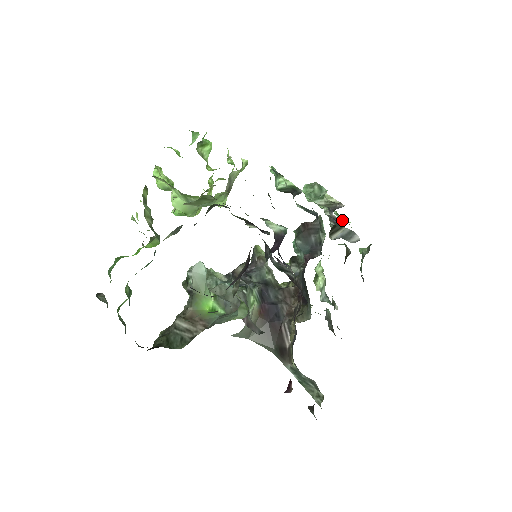
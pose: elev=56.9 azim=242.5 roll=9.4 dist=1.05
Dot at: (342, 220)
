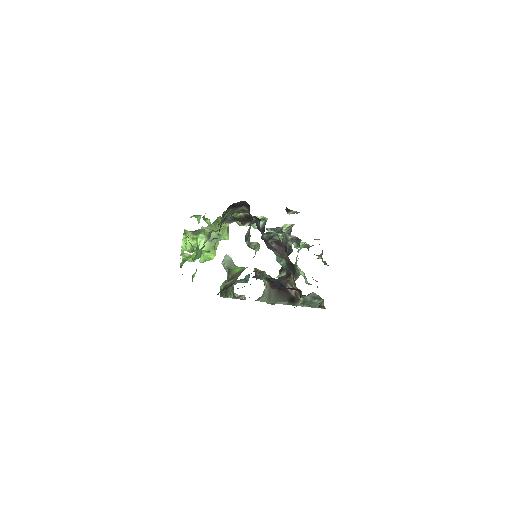
Dot at: occluded
